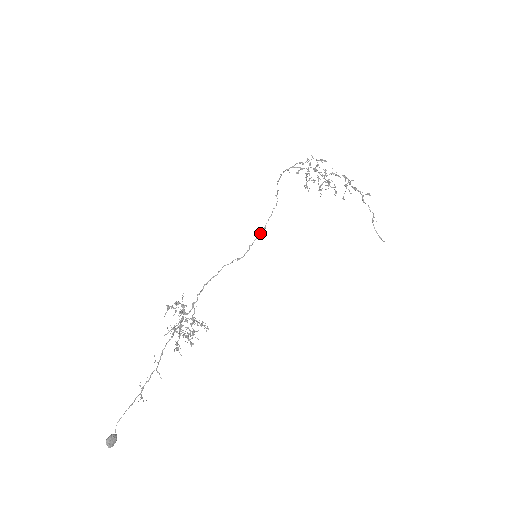
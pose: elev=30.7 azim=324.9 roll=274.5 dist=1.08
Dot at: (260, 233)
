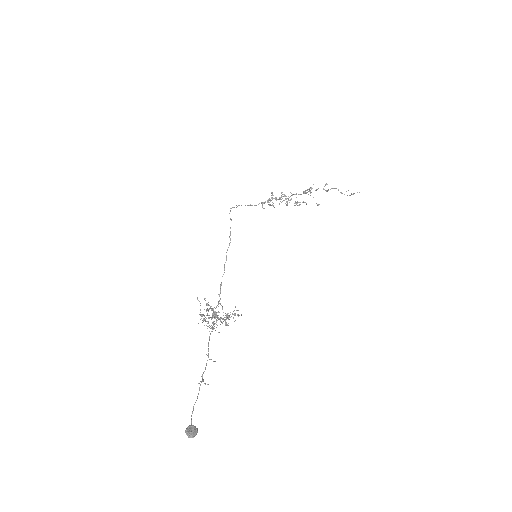
Dot at: occluded
